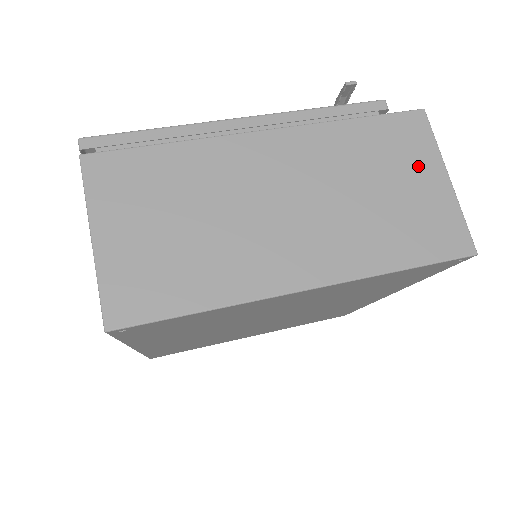
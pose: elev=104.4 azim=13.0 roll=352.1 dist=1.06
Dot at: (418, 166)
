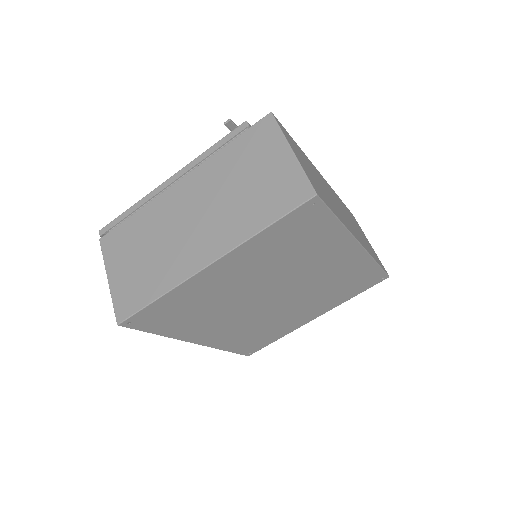
Dot at: (270, 154)
